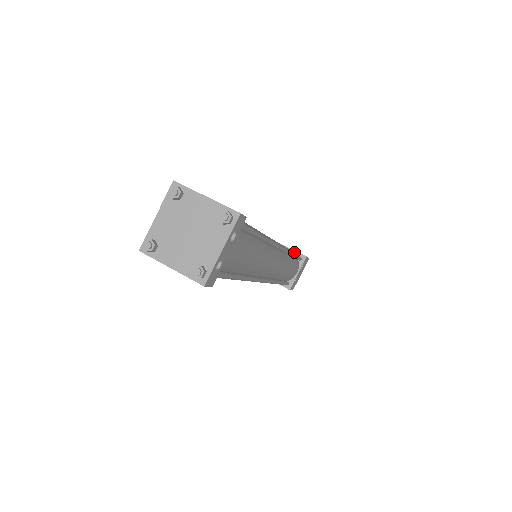
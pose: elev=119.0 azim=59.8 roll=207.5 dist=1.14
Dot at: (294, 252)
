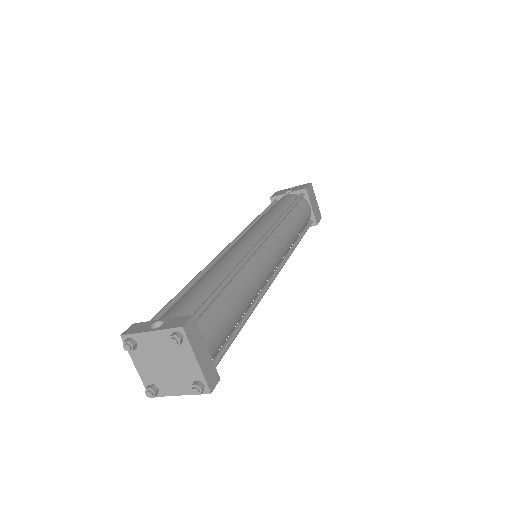
Dot at: (312, 213)
